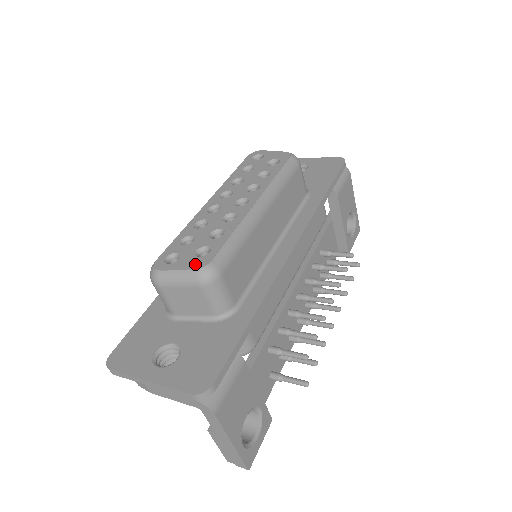
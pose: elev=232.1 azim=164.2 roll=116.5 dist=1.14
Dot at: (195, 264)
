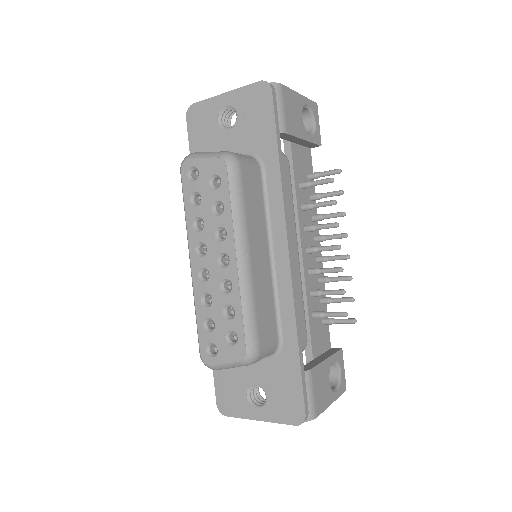
Dot at: (235, 356)
